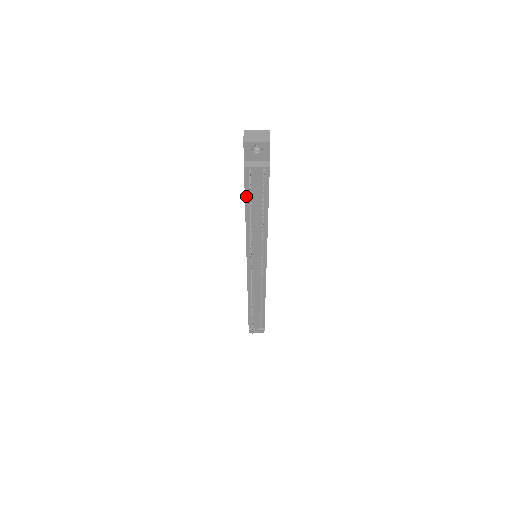
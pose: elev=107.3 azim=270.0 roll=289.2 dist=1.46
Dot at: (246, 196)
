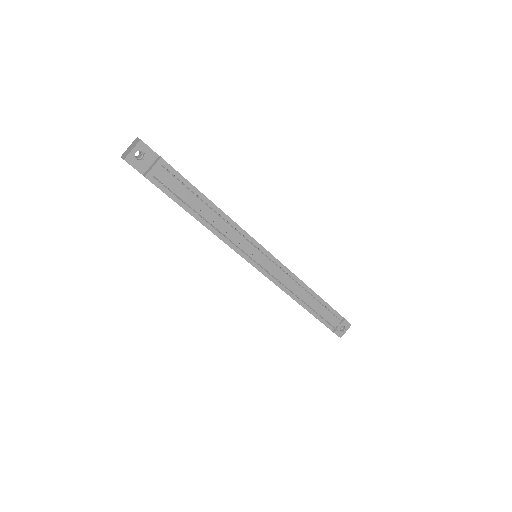
Dot at: (178, 203)
